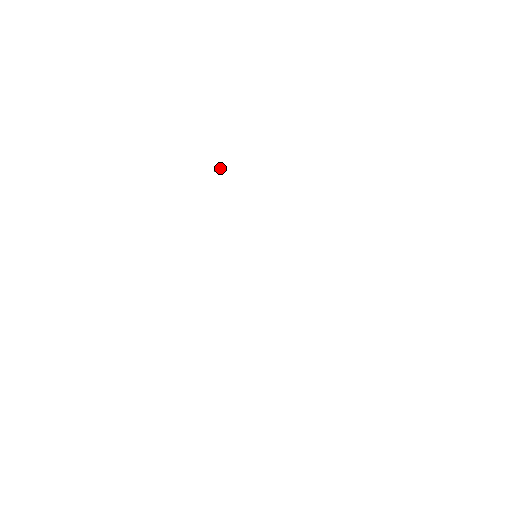
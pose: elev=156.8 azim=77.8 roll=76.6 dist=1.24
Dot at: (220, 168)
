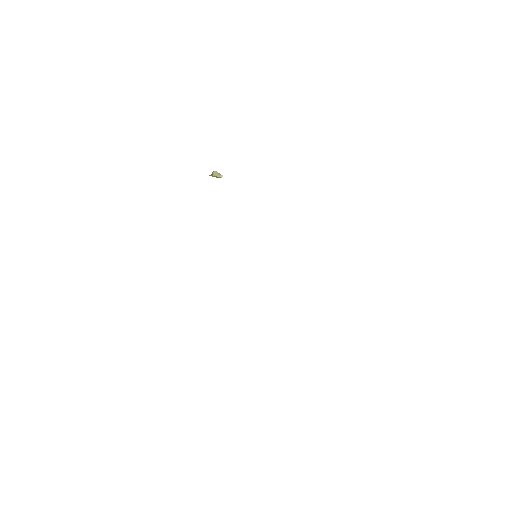
Dot at: (217, 173)
